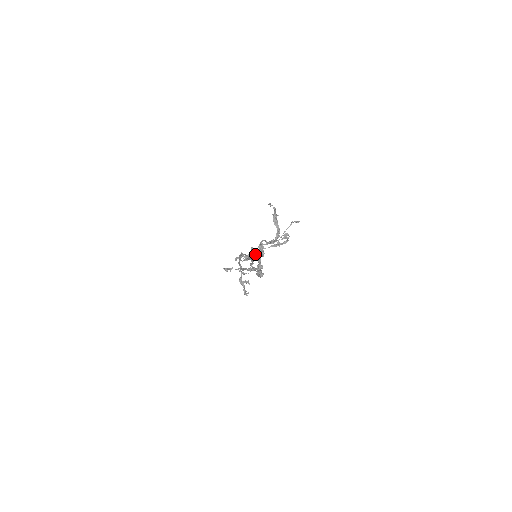
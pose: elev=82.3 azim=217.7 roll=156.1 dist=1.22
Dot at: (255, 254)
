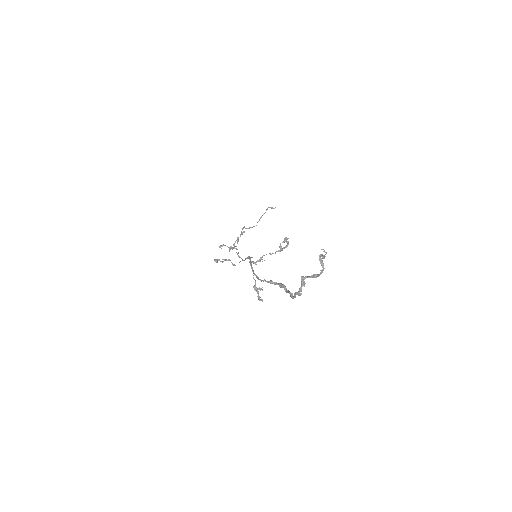
Dot at: (262, 259)
